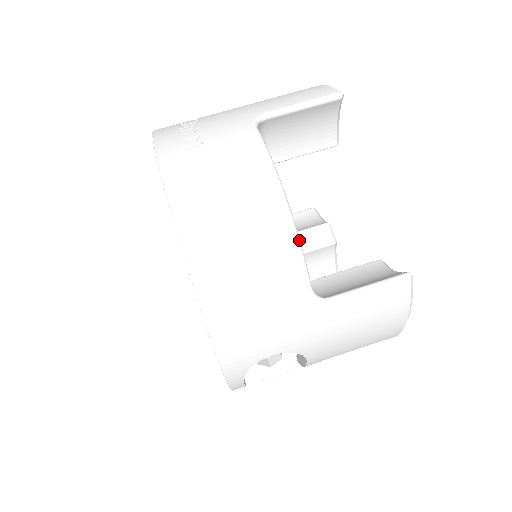
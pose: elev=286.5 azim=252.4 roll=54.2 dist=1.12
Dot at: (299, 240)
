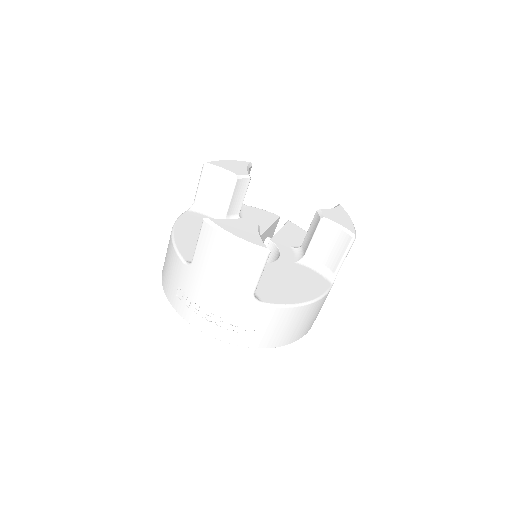
Dot at: (322, 296)
